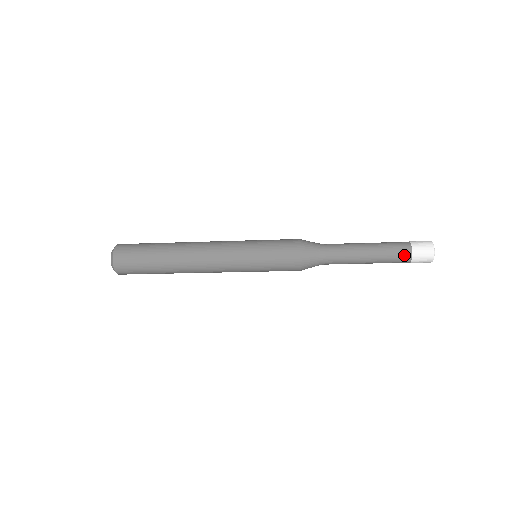
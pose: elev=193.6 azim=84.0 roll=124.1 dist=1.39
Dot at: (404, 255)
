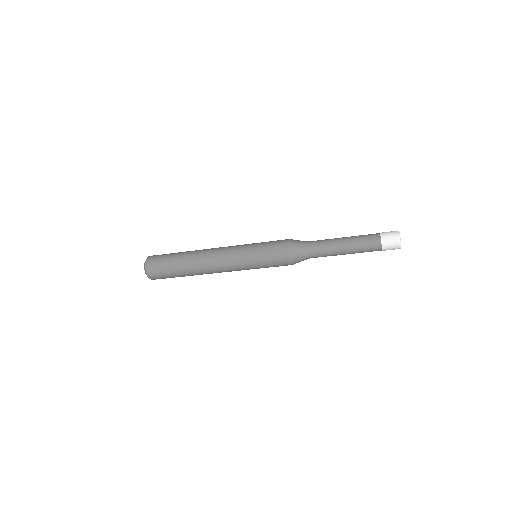
Dot at: (374, 240)
